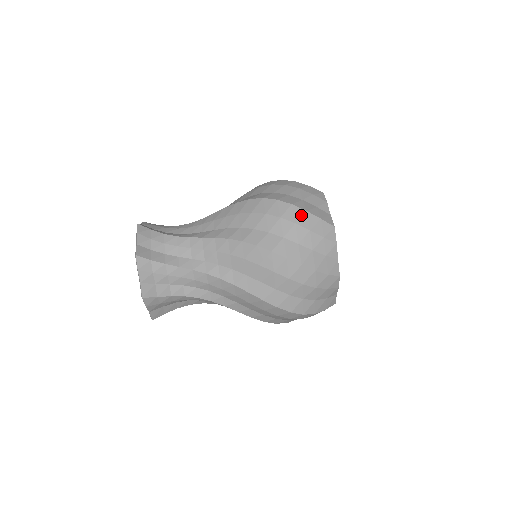
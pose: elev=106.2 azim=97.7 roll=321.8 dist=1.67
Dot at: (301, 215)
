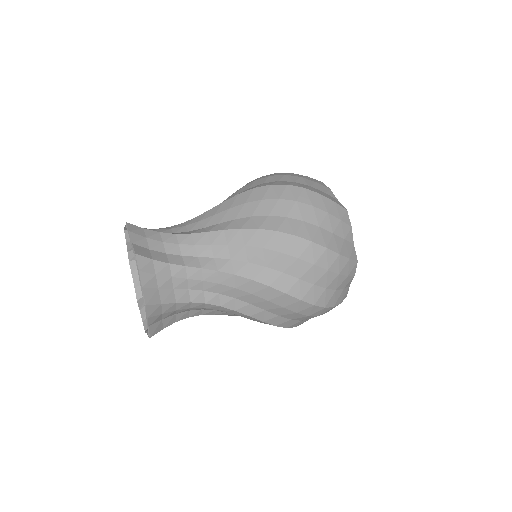
Dot at: occluded
